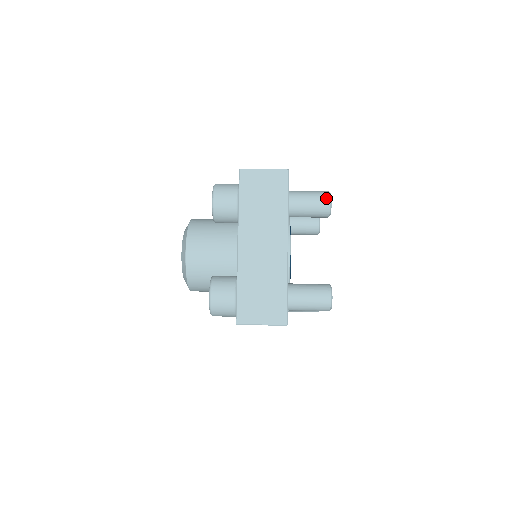
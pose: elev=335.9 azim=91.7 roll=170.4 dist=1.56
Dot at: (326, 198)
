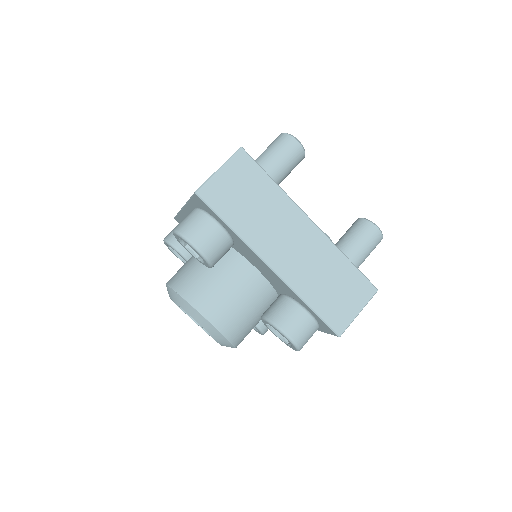
Dot at: (292, 142)
